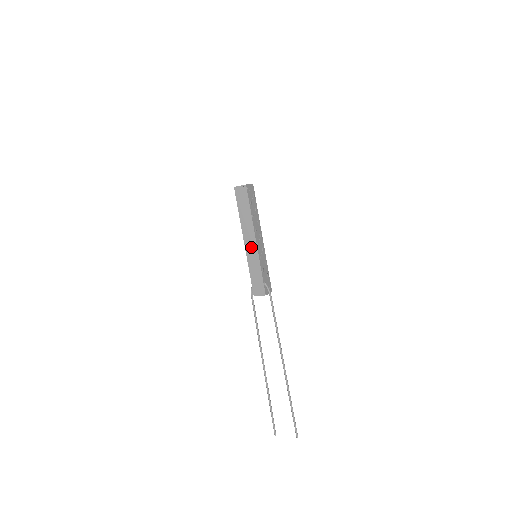
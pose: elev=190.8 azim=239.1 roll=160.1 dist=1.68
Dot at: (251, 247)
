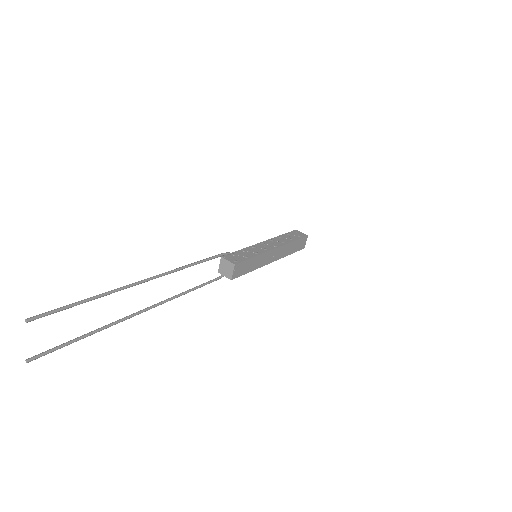
Dot at: occluded
